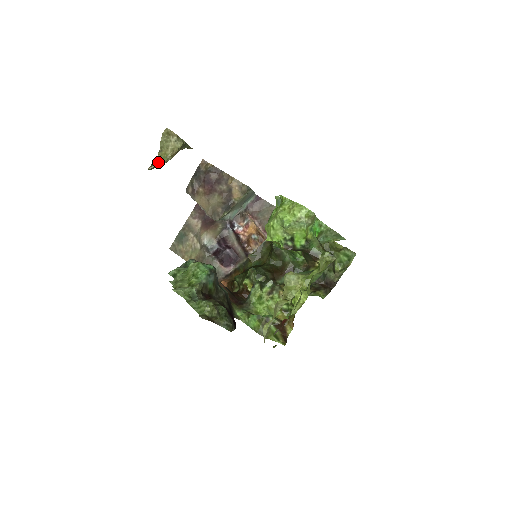
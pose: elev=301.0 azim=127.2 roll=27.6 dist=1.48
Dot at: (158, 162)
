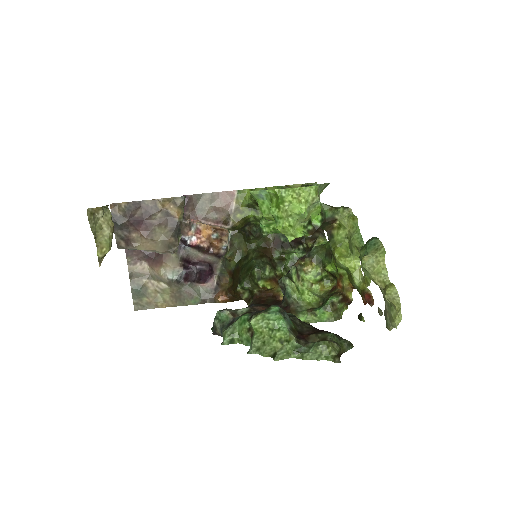
Dot at: (105, 251)
